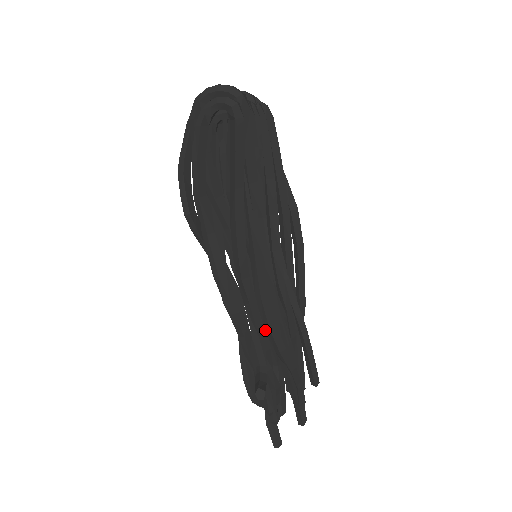
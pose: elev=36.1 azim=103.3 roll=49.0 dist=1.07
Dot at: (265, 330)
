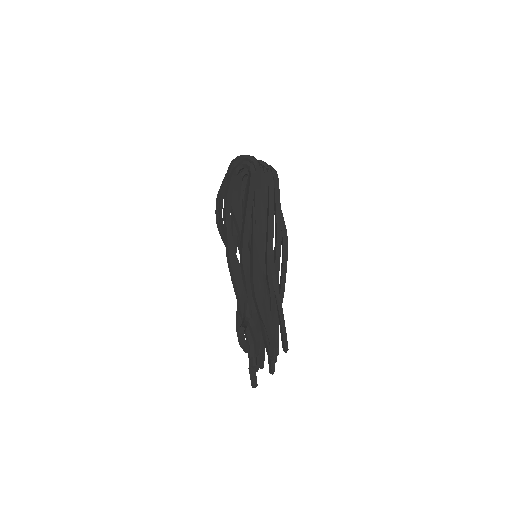
Dot at: (253, 298)
